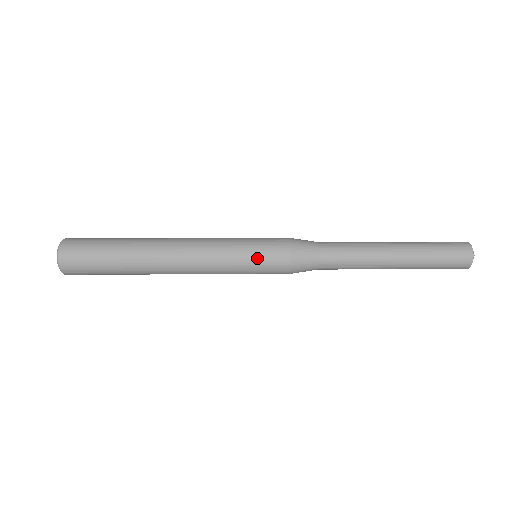
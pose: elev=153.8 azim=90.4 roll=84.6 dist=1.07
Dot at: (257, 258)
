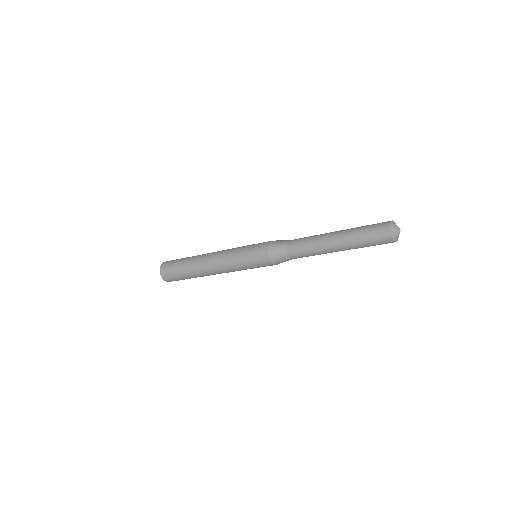
Dot at: (250, 259)
